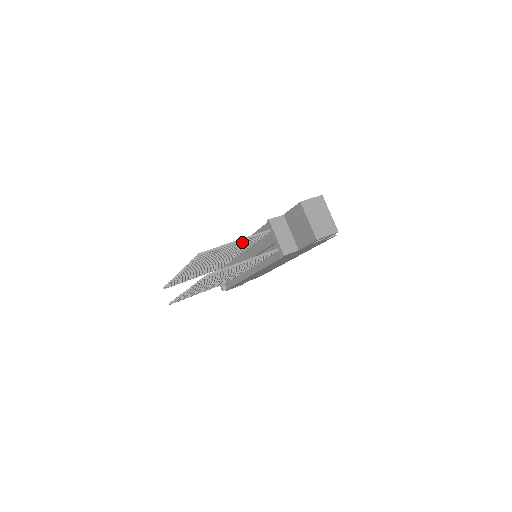
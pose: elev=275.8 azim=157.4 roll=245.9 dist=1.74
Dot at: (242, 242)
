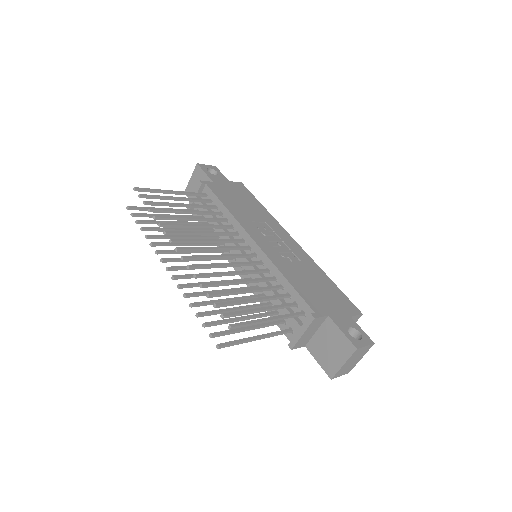
Dot at: occluded
